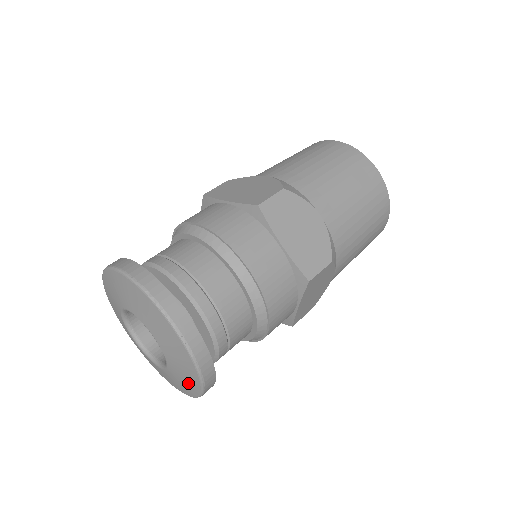
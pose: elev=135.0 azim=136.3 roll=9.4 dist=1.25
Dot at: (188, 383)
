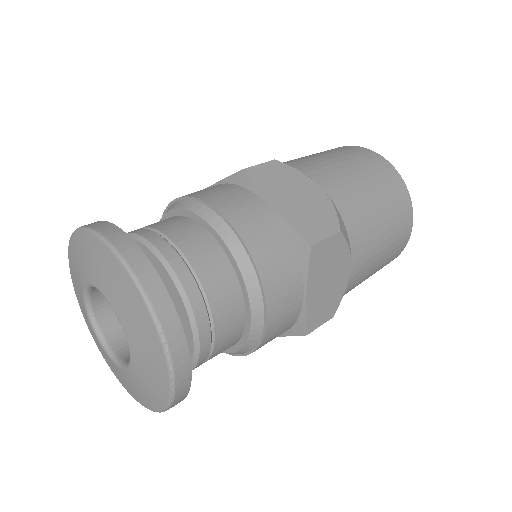
Dot at: (138, 394)
